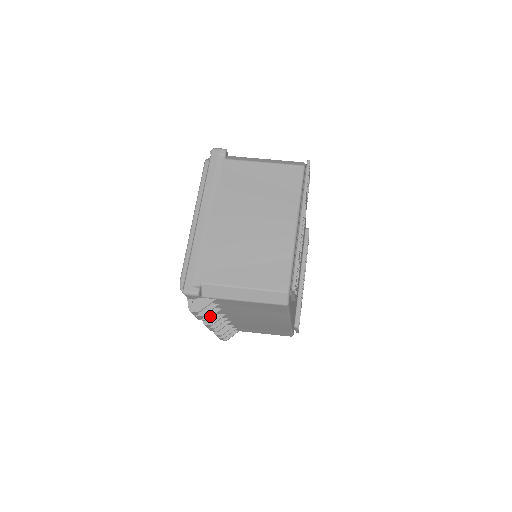
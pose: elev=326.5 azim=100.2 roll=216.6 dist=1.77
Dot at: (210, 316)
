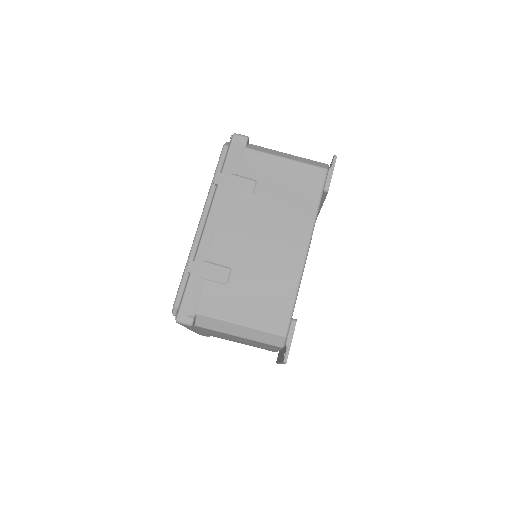
Dot at: occluded
